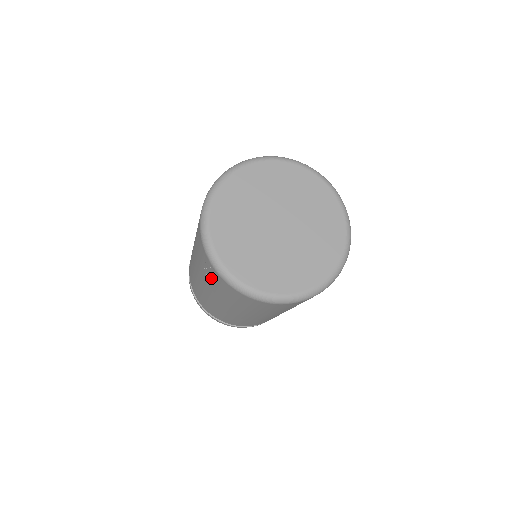
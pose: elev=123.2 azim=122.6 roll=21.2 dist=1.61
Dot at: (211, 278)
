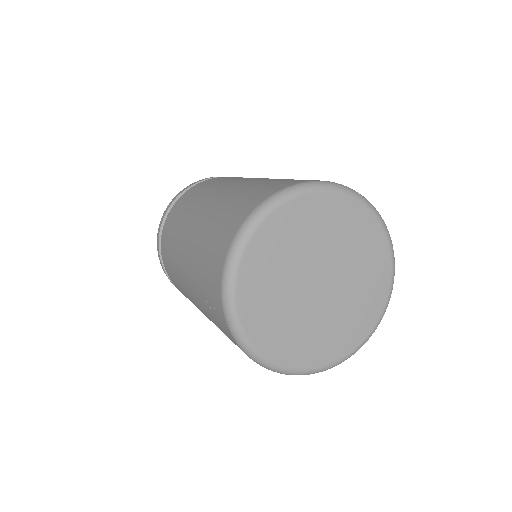
Dot at: (211, 311)
